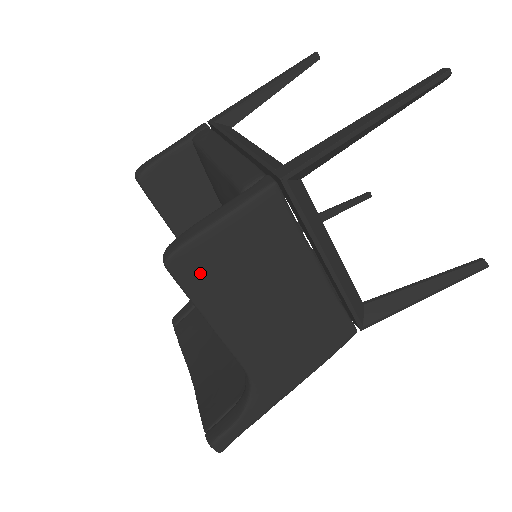
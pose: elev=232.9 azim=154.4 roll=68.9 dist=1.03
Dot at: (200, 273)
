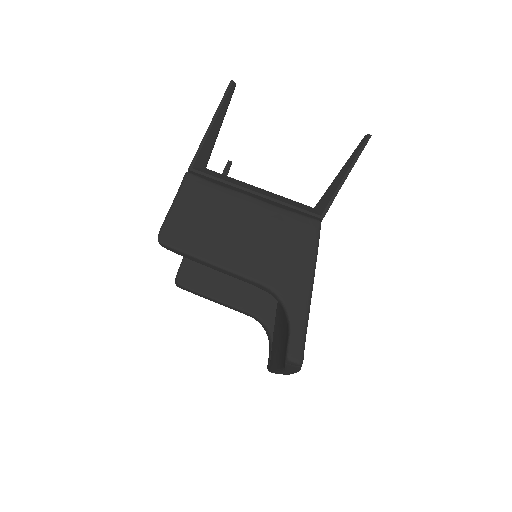
Dot at: (181, 236)
